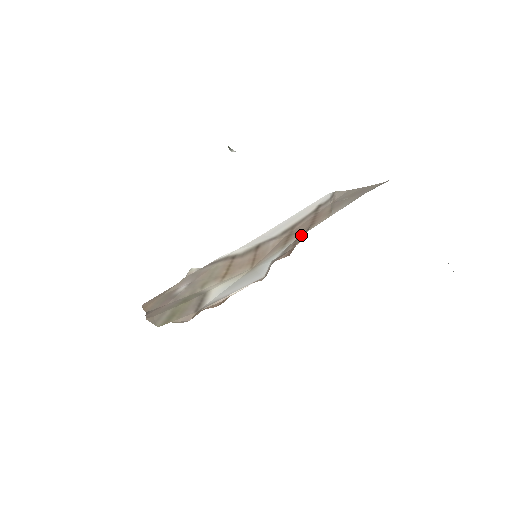
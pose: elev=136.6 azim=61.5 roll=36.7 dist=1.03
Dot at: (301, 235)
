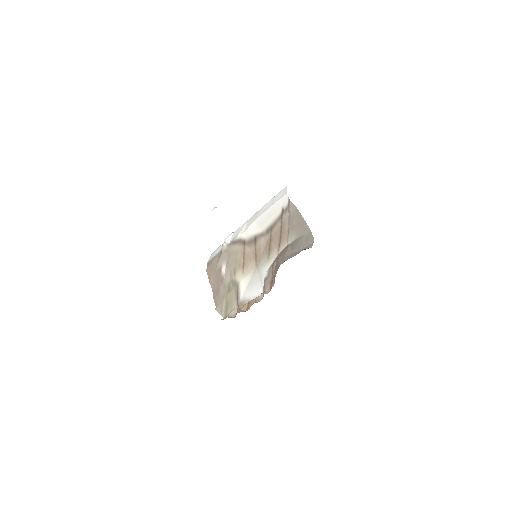
Dot at: (274, 264)
